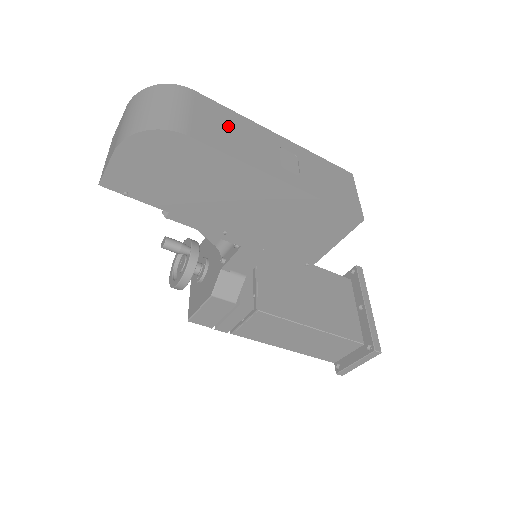
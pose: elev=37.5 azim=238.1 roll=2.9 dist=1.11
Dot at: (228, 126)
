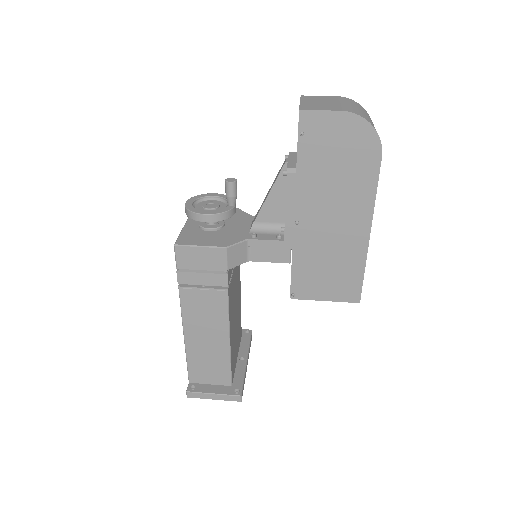
Dot at: occluded
